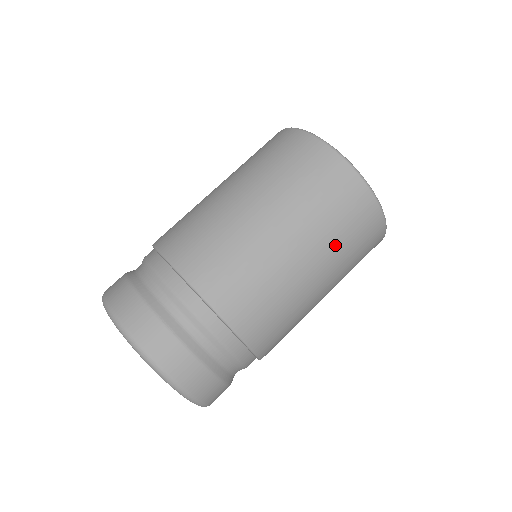
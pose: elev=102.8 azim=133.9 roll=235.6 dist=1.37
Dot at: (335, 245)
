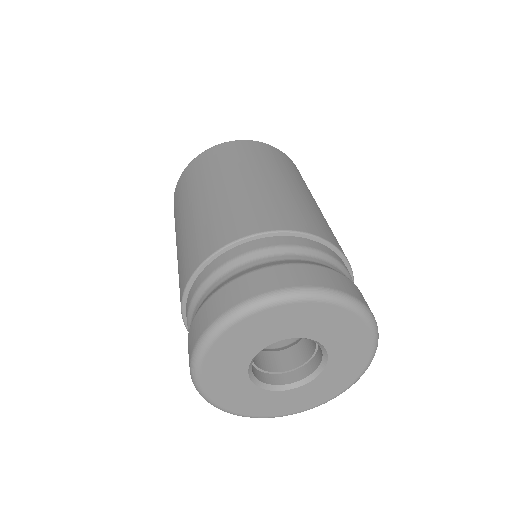
Dot at: (245, 164)
